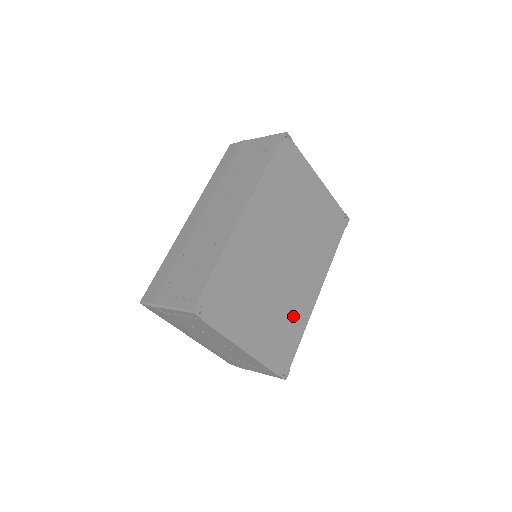
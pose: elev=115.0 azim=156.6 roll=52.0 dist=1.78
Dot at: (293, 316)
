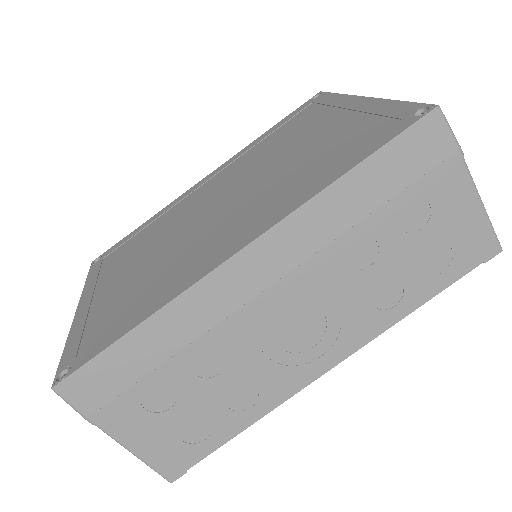
Dot at: occluded
